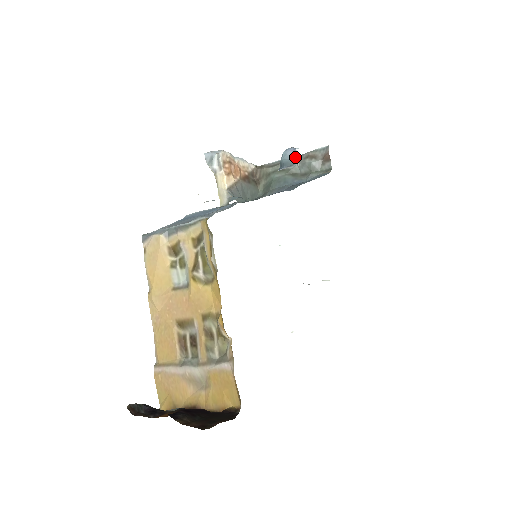
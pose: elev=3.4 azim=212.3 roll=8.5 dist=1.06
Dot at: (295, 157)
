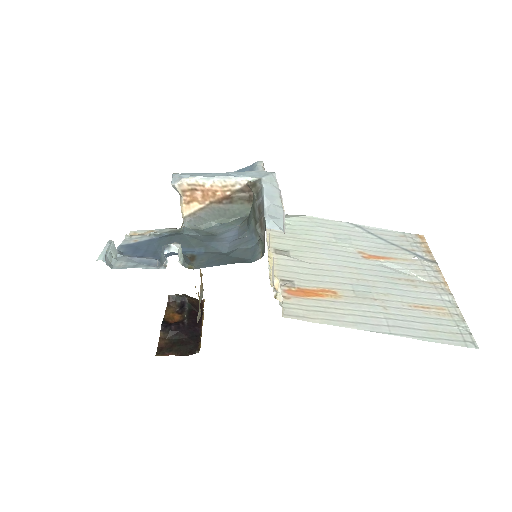
Dot at: (165, 259)
